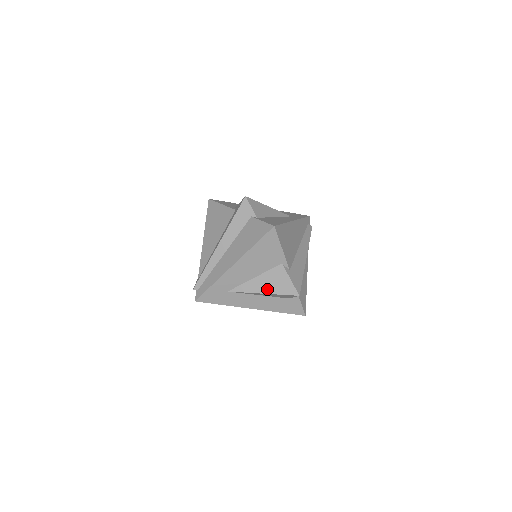
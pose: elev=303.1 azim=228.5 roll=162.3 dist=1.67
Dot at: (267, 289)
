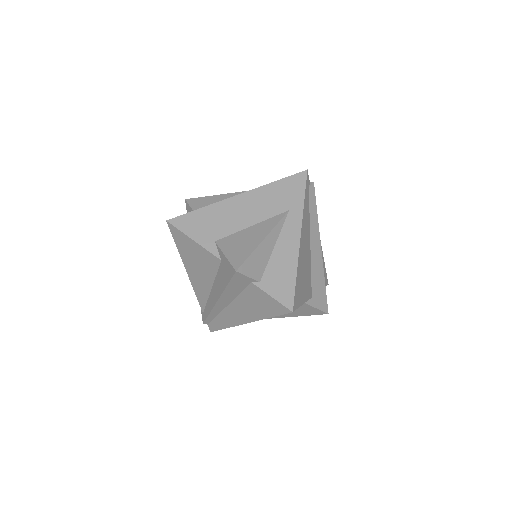
Dot at: (289, 315)
